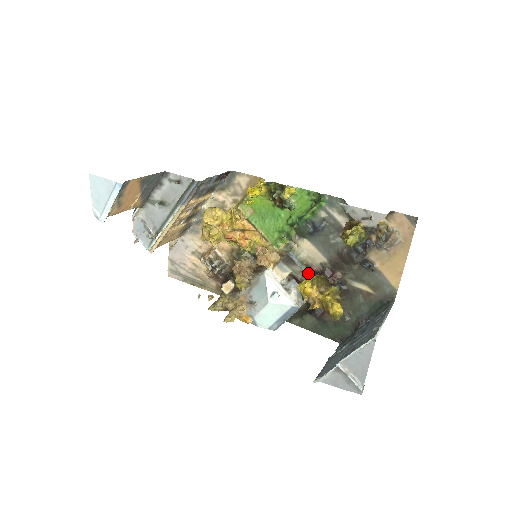
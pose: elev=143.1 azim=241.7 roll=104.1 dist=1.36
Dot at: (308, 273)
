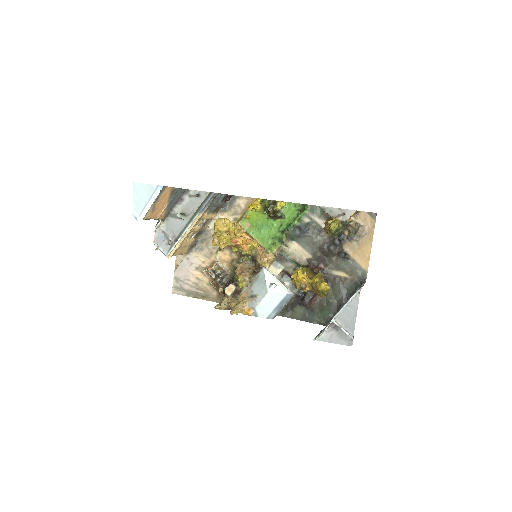
Dot at: (298, 267)
